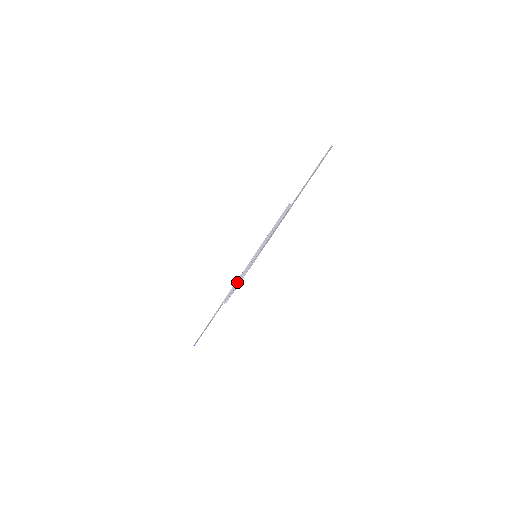
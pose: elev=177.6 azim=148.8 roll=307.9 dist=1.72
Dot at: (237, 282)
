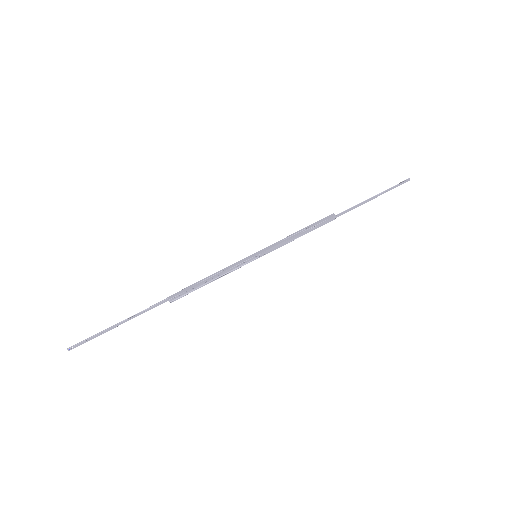
Dot at: (208, 277)
